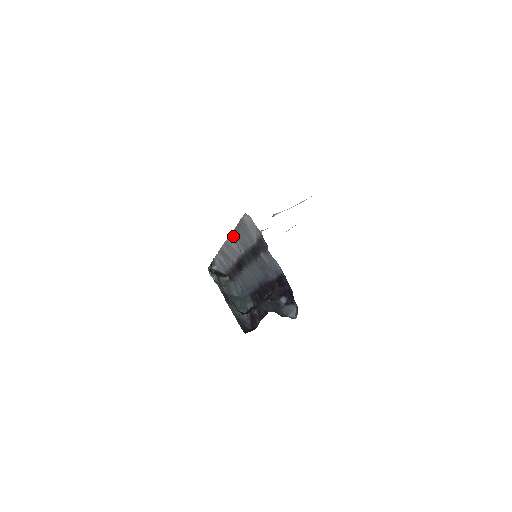
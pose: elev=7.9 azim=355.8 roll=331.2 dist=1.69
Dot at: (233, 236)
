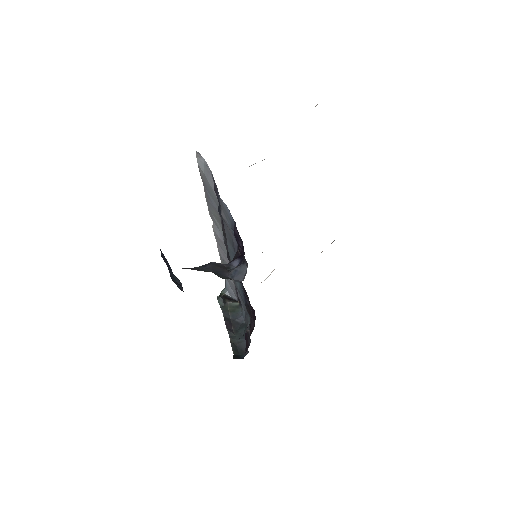
Dot at: (210, 214)
